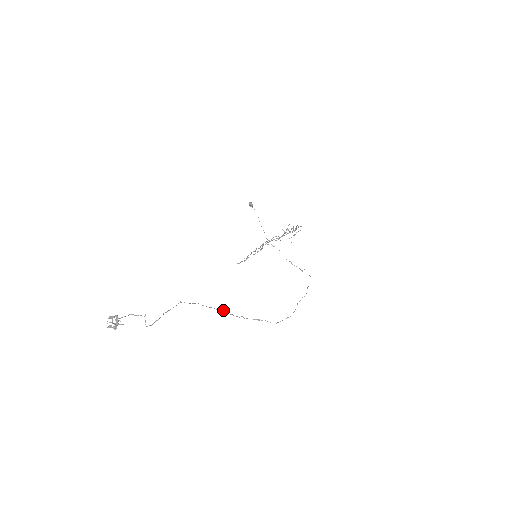
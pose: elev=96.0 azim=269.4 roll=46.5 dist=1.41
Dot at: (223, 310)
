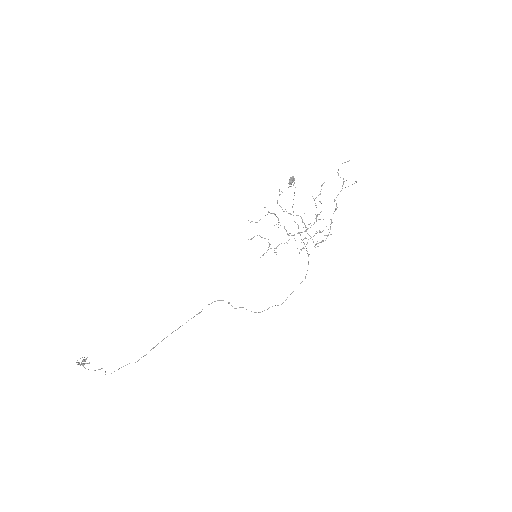
Dot at: occluded
